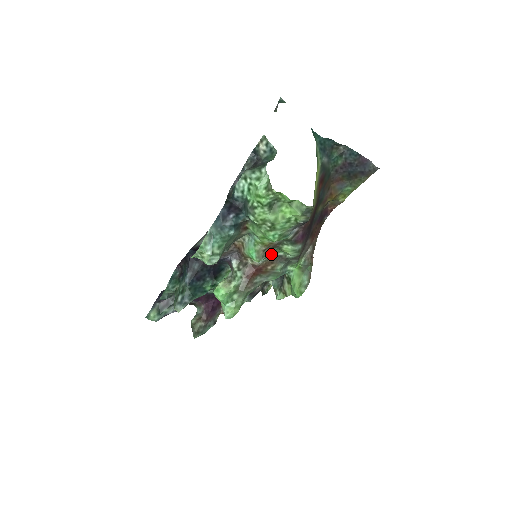
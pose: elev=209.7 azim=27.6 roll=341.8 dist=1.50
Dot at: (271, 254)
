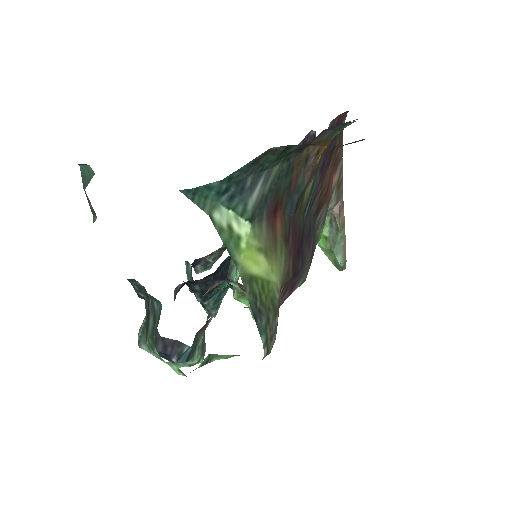
Dot at: occluded
